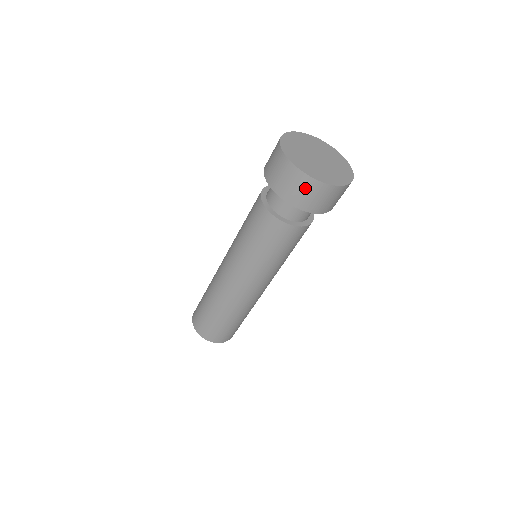
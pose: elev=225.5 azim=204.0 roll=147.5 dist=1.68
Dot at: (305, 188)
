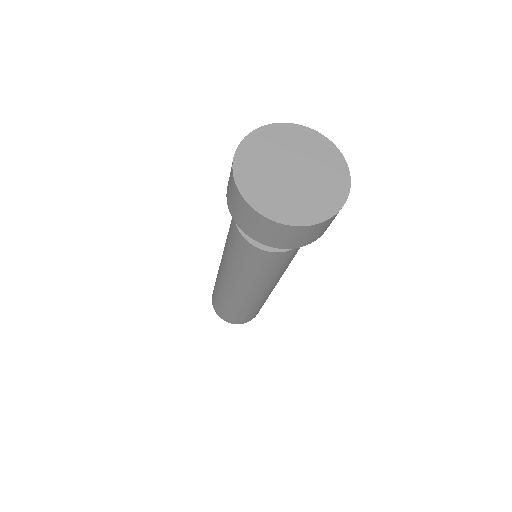
Dot at: (236, 200)
